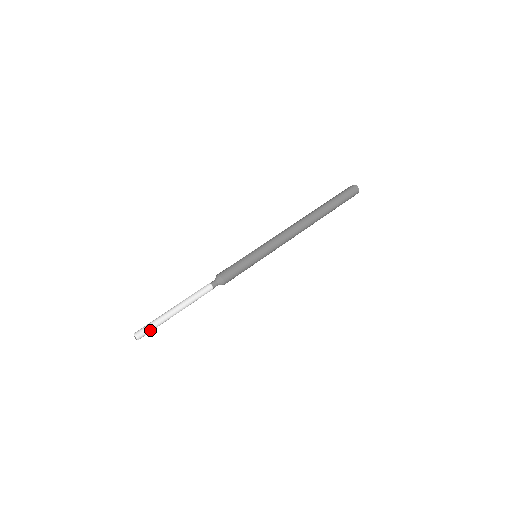
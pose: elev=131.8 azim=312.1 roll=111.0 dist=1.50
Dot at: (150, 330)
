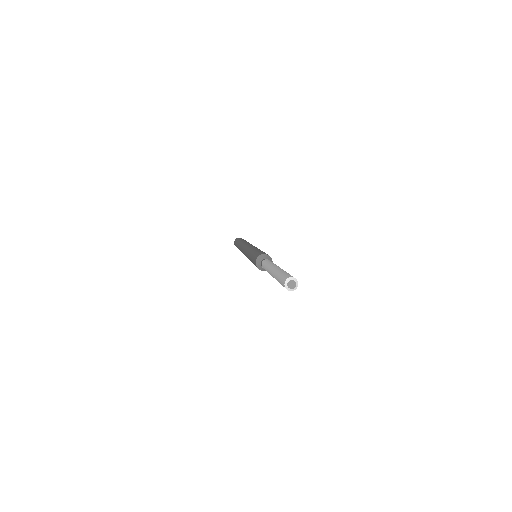
Dot at: occluded
